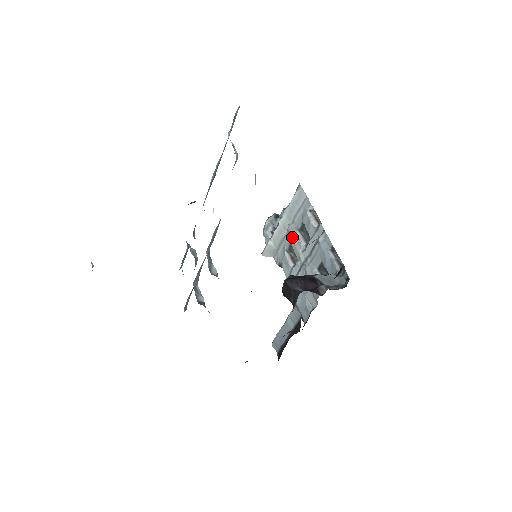
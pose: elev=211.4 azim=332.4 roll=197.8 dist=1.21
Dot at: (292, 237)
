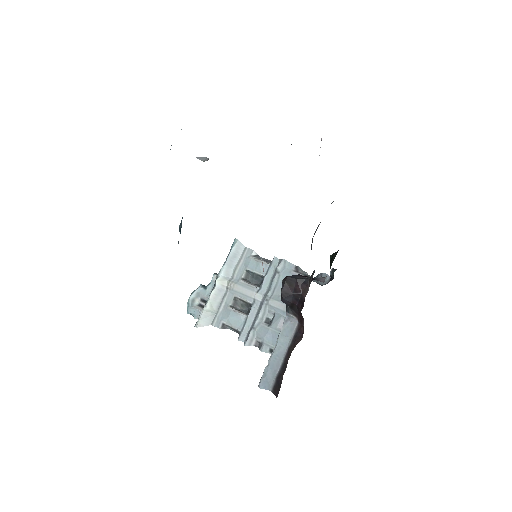
Dot at: (237, 288)
